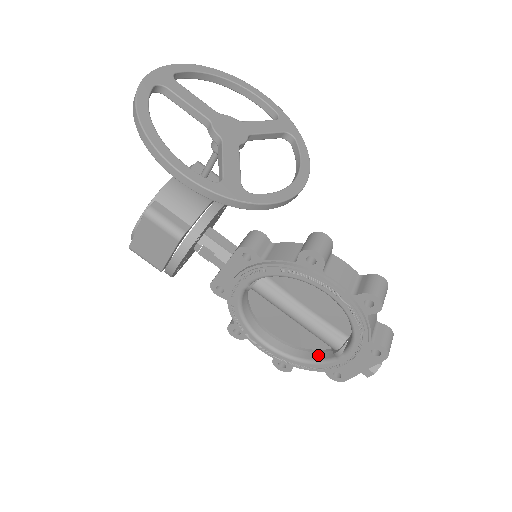
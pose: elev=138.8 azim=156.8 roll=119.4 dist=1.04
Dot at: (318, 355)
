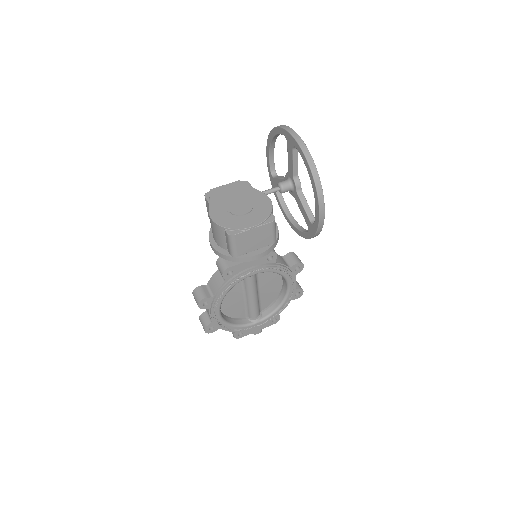
Dot at: (239, 321)
